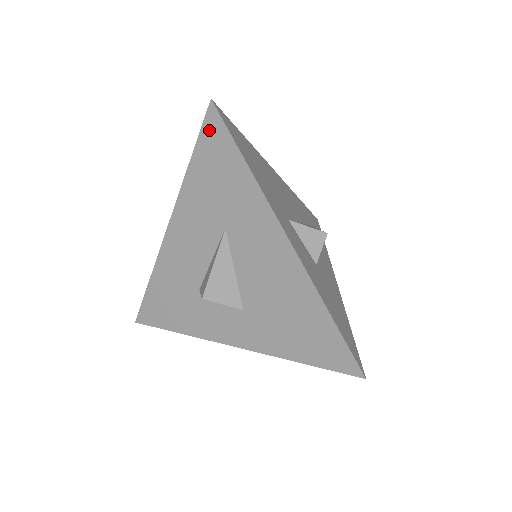
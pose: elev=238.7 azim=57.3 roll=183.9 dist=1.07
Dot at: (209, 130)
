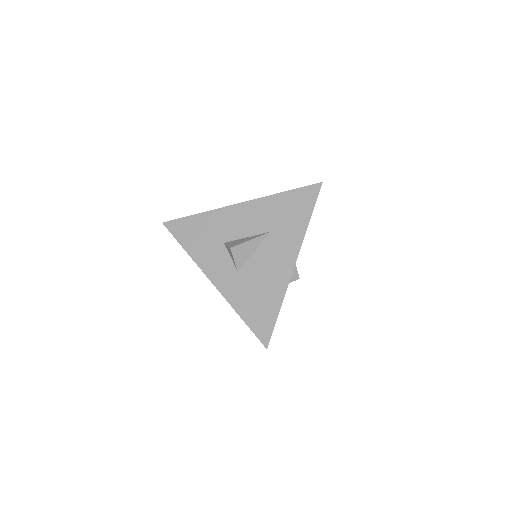
Dot at: (309, 191)
